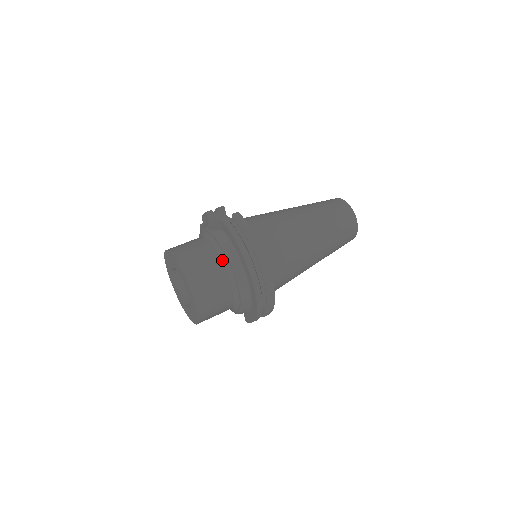
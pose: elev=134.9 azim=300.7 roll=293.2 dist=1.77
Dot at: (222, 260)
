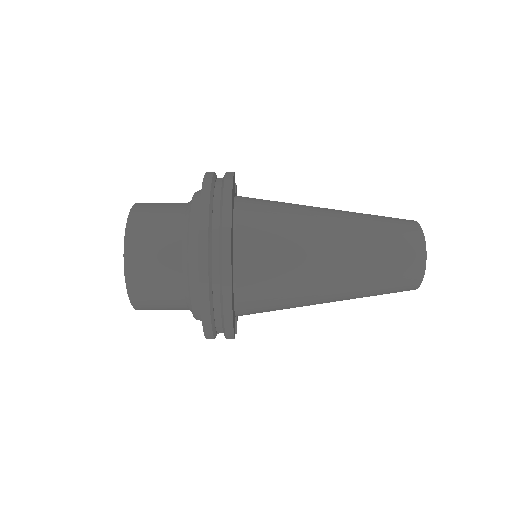
Dot at: (185, 216)
